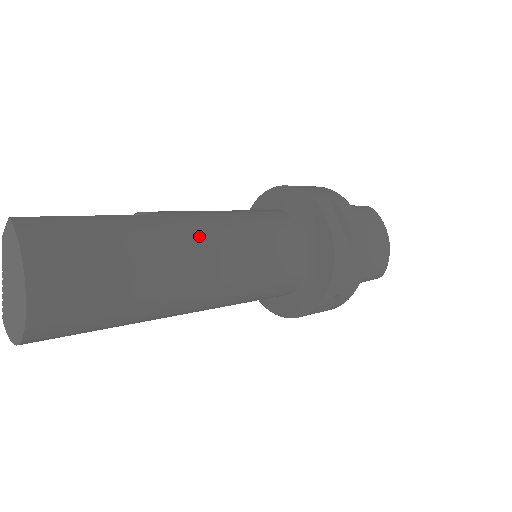
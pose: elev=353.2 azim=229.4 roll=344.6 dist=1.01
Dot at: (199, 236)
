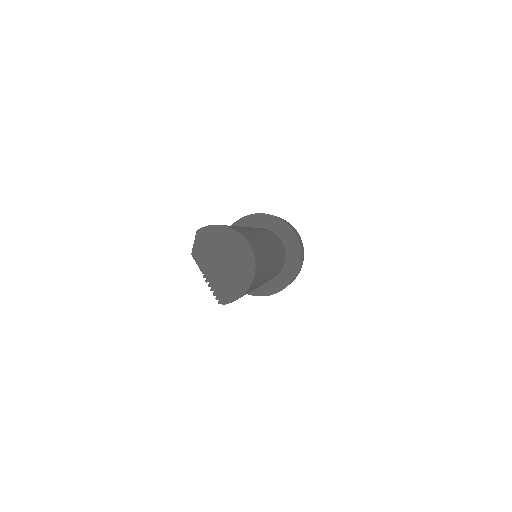
Dot at: occluded
